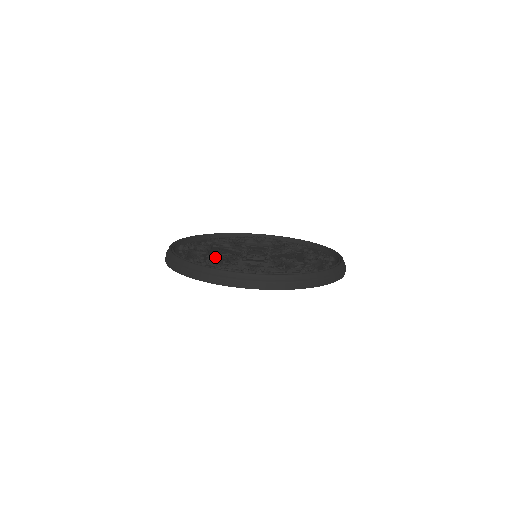
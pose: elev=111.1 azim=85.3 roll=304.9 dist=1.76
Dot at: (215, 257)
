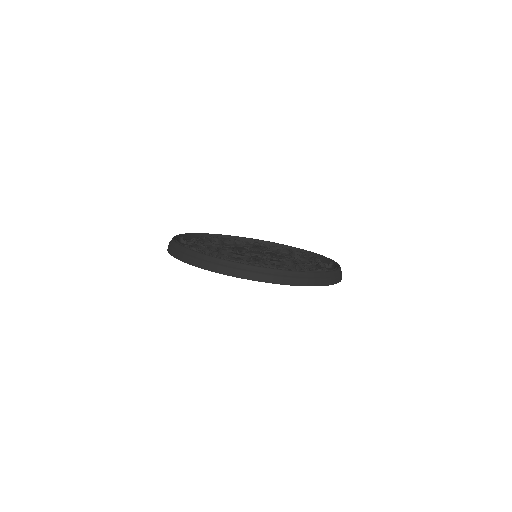
Dot at: (208, 243)
